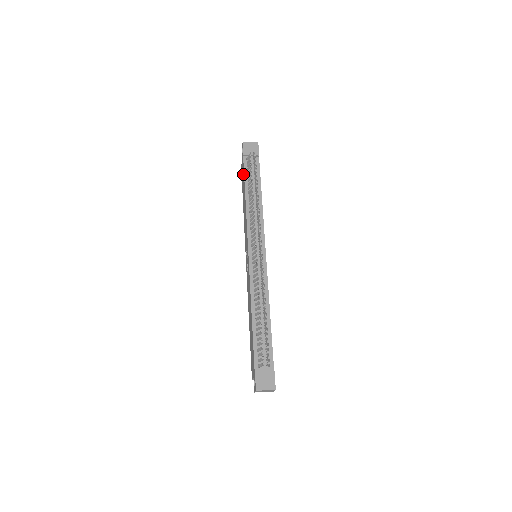
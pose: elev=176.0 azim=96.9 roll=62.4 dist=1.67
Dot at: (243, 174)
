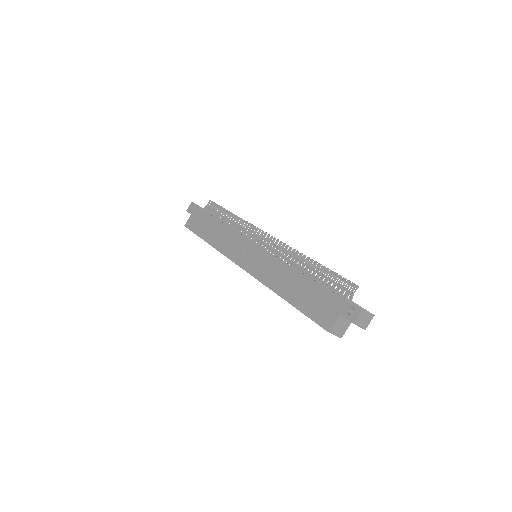
Dot at: (203, 217)
